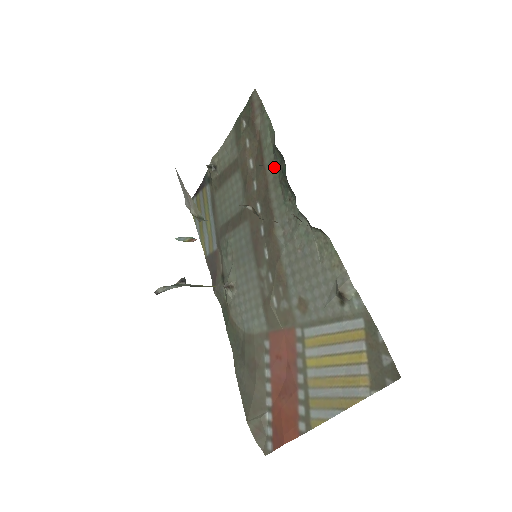
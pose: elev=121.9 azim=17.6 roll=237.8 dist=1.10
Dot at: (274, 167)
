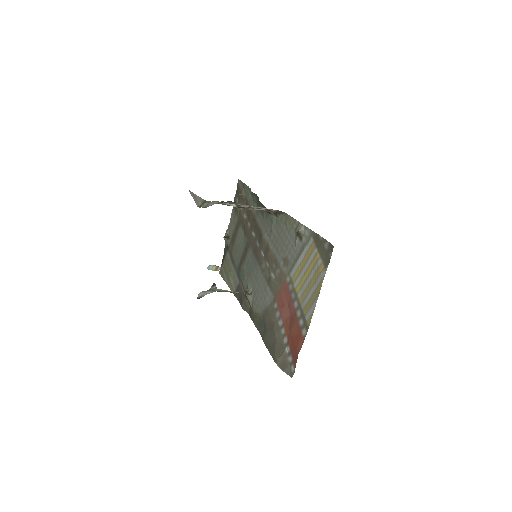
Dot at: (255, 206)
